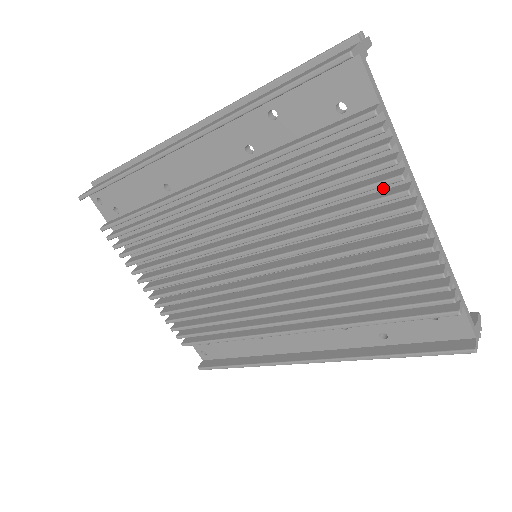
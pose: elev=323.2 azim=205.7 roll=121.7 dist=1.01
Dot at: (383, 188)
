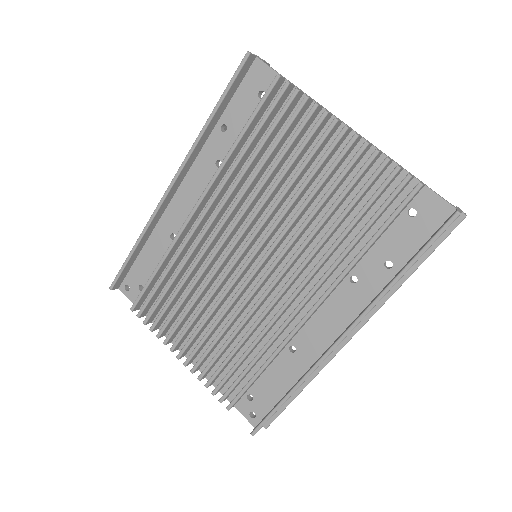
Dot at: occluded
